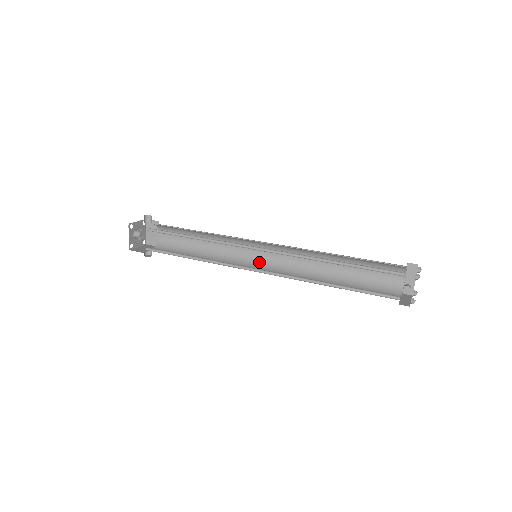
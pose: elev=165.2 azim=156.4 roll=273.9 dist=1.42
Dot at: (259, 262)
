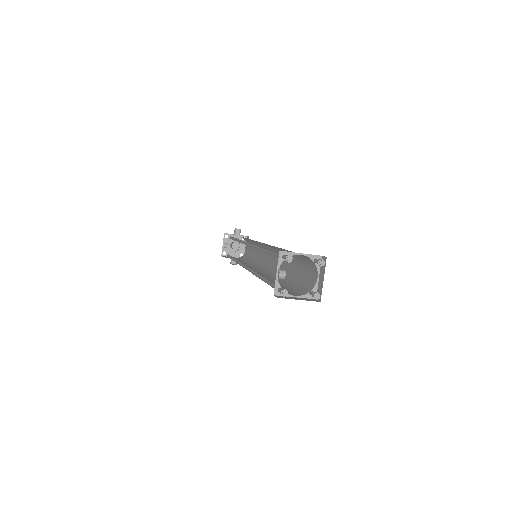
Dot at: (265, 266)
